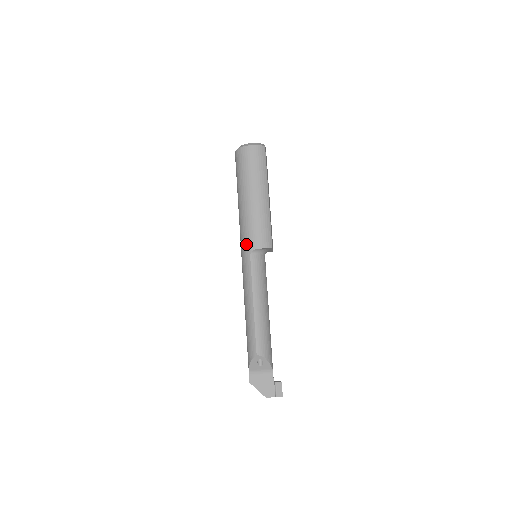
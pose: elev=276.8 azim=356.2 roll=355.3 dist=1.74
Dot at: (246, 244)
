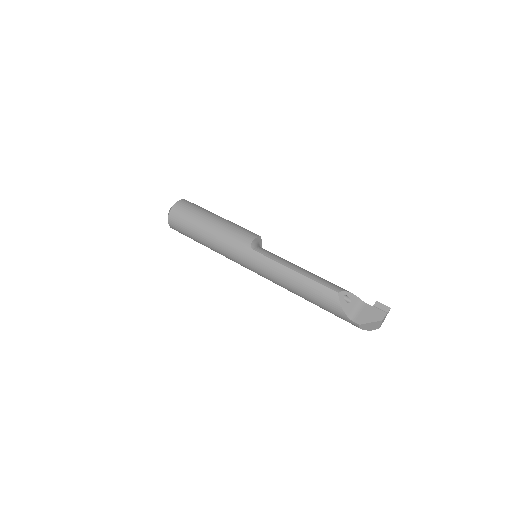
Dot at: (241, 248)
